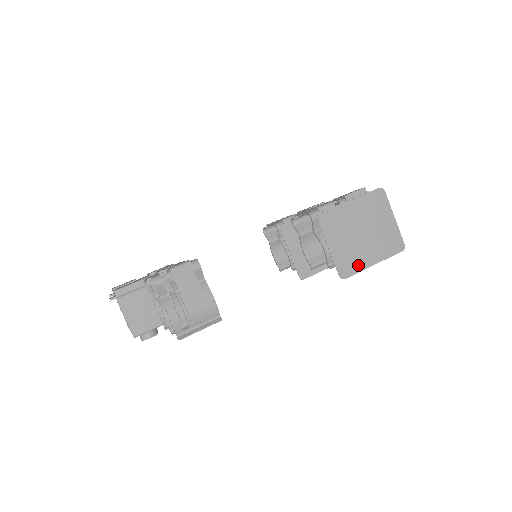
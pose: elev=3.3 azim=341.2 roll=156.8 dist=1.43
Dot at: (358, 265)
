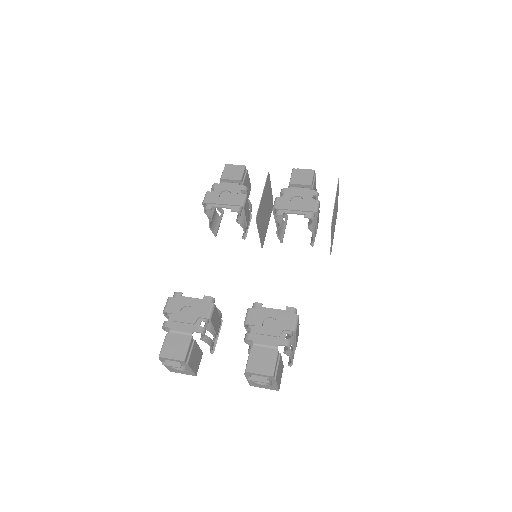
Dot at: occluded
